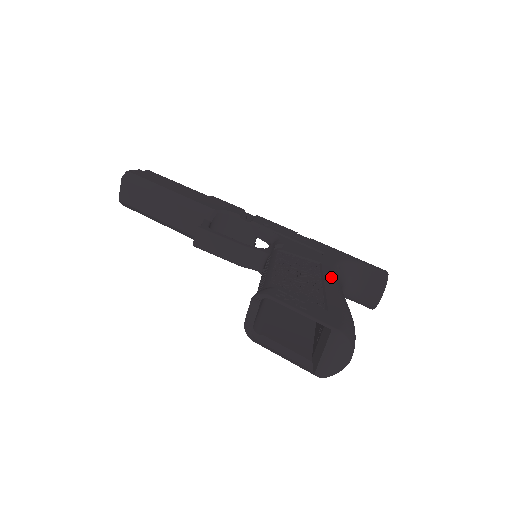
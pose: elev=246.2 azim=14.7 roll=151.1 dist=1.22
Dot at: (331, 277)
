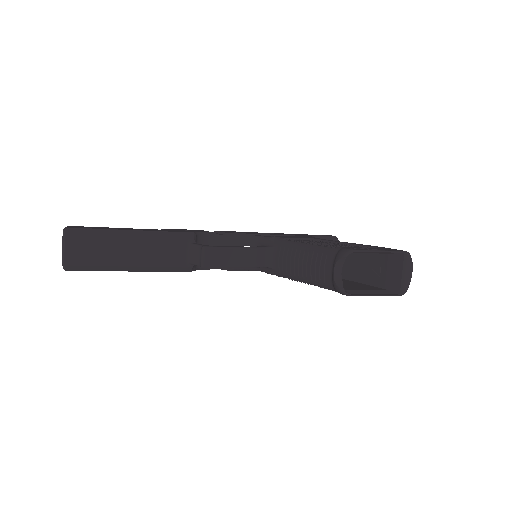
Dot at: occluded
